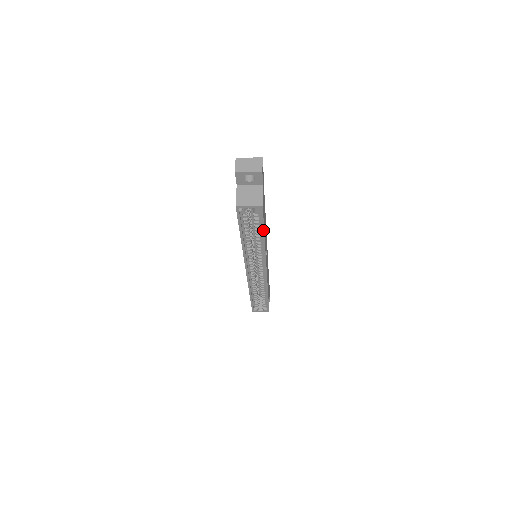
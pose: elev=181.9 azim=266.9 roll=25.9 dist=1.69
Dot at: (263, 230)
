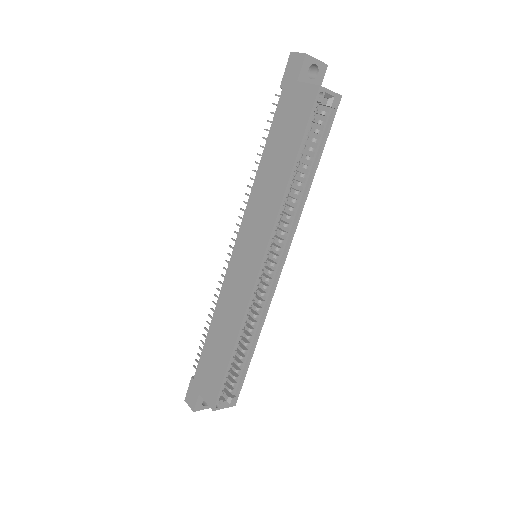
Dot at: (321, 153)
